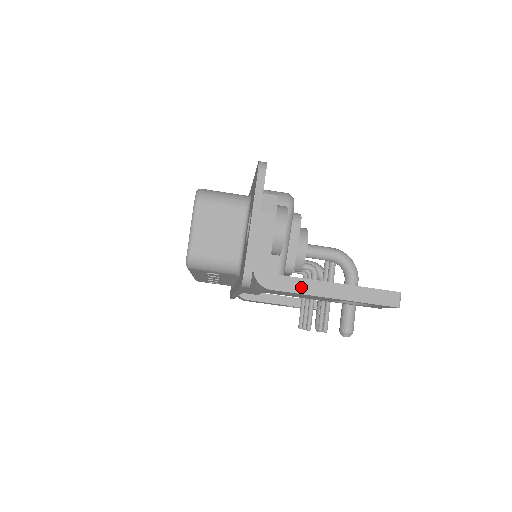
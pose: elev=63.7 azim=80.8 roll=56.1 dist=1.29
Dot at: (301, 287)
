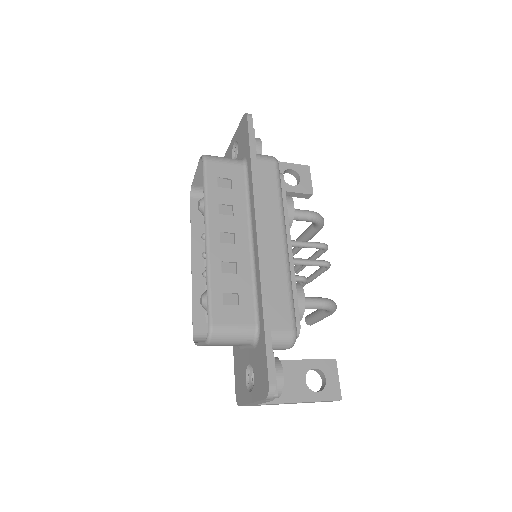
Dot at: (276, 404)
